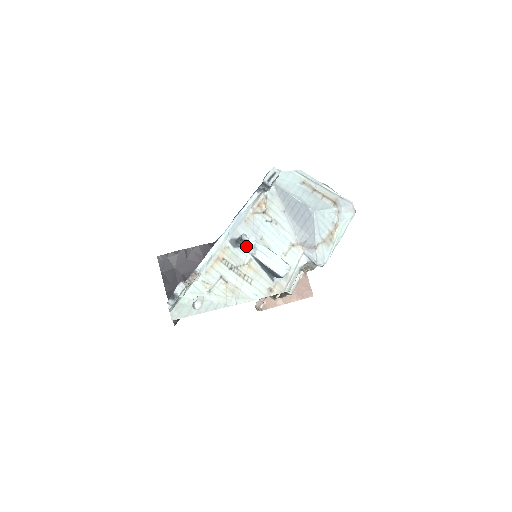
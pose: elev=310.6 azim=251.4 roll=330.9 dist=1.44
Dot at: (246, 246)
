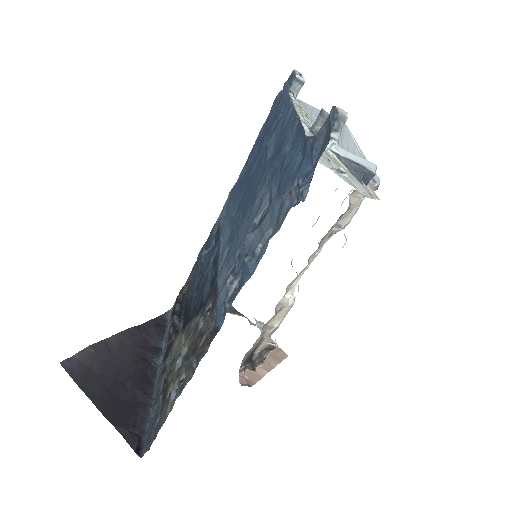
Dot at: occluded
